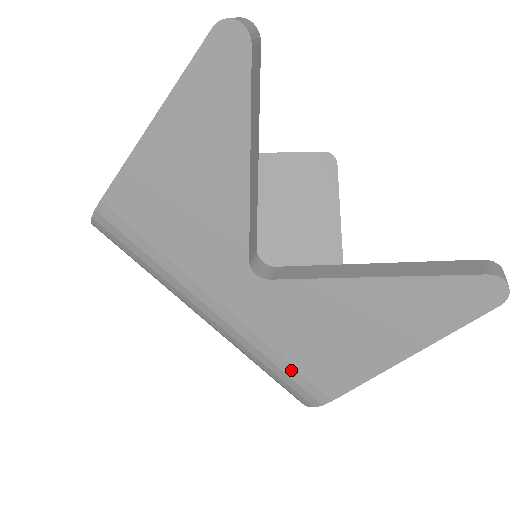
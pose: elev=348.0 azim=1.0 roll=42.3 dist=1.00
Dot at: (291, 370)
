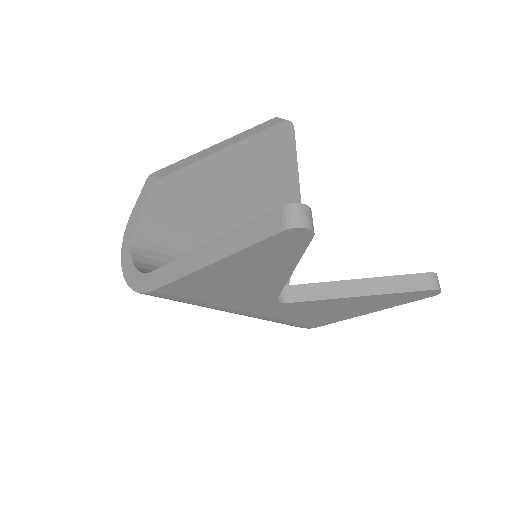
Dot at: (292, 323)
